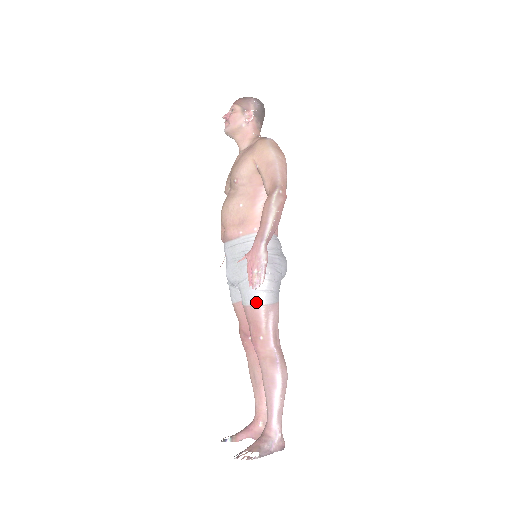
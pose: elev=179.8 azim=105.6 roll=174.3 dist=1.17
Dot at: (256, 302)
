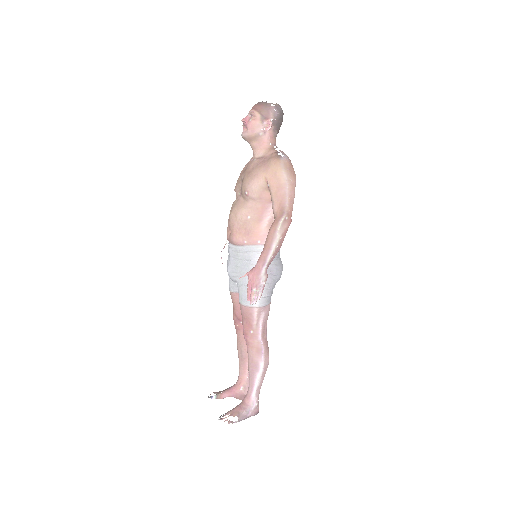
Dot at: (251, 304)
